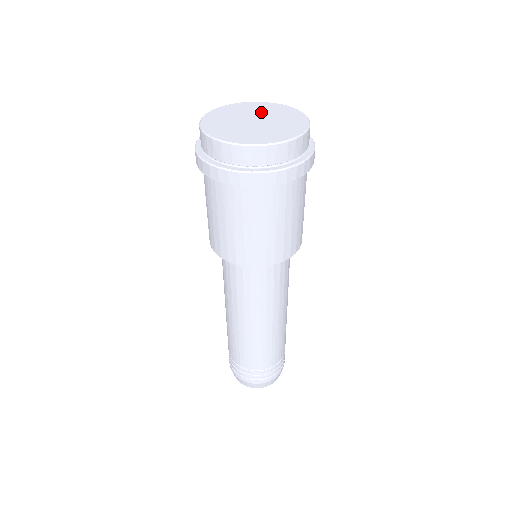
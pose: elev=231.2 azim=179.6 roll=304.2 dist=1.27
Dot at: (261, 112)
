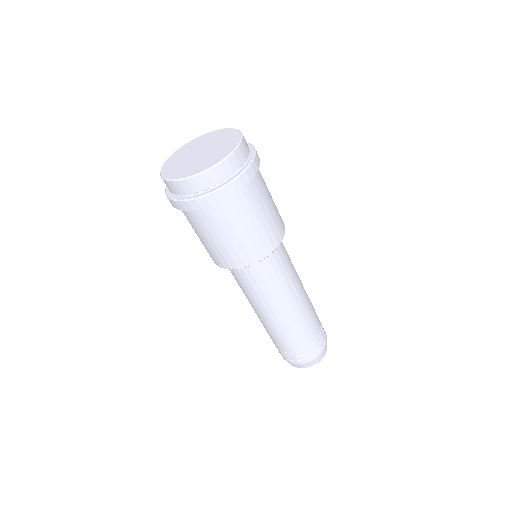
Dot at: (191, 150)
